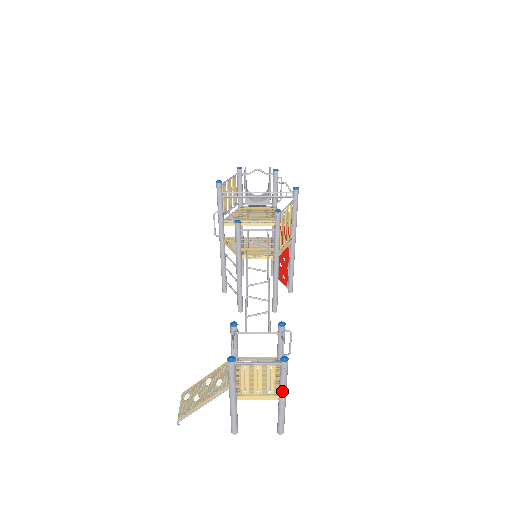
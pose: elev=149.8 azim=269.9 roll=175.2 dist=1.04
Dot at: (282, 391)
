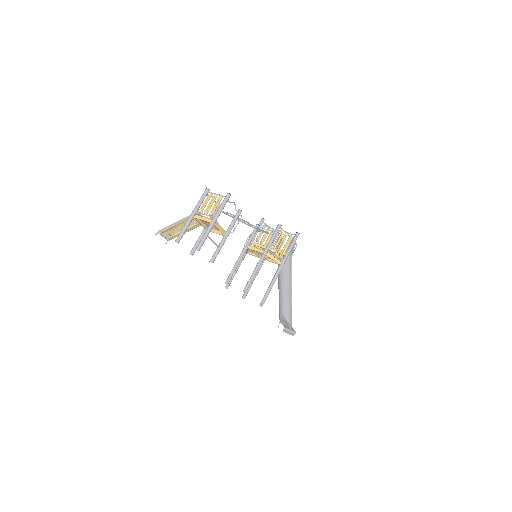
Dot at: (216, 213)
